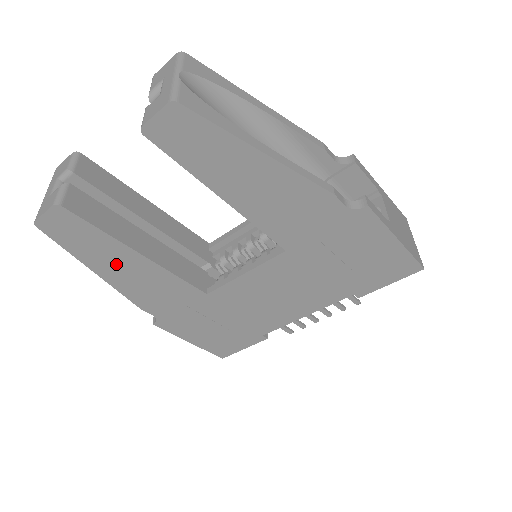
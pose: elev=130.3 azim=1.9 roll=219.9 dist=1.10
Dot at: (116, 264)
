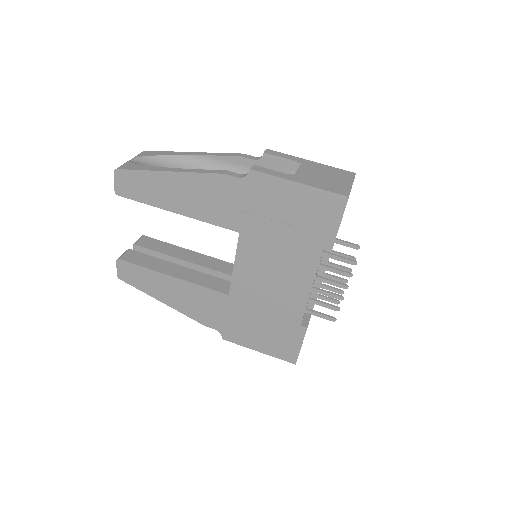
Dot at: (166, 290)
